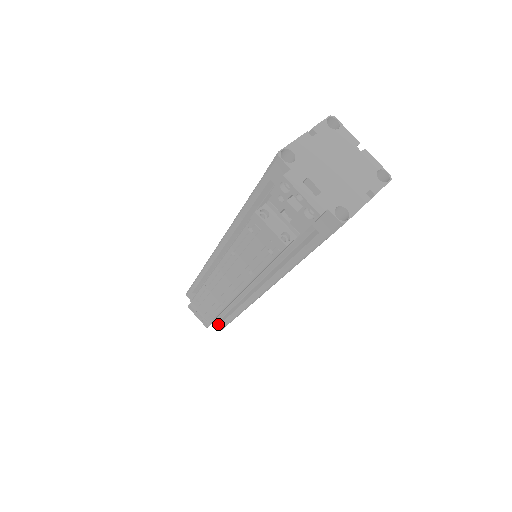
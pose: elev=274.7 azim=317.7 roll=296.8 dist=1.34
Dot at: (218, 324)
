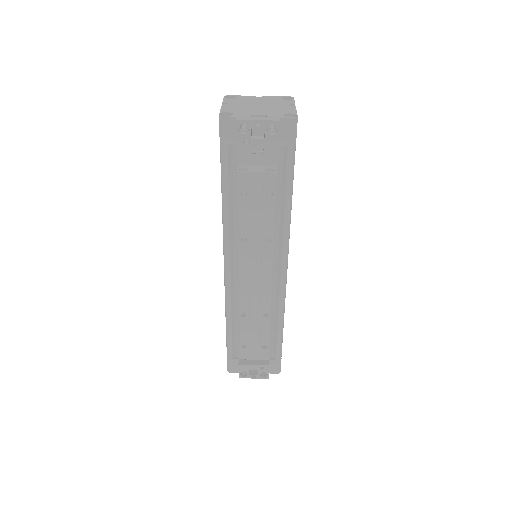
Dot at: (274, 364)
